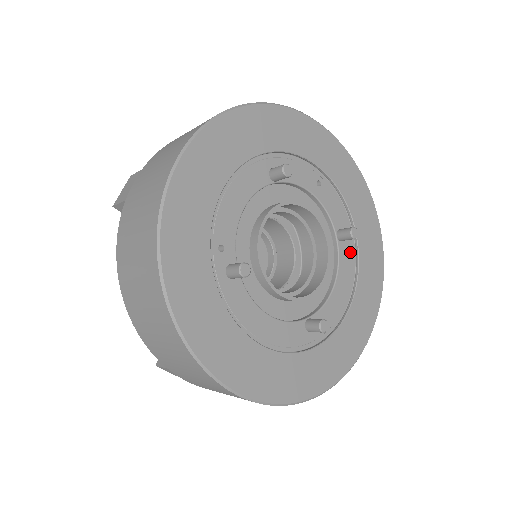
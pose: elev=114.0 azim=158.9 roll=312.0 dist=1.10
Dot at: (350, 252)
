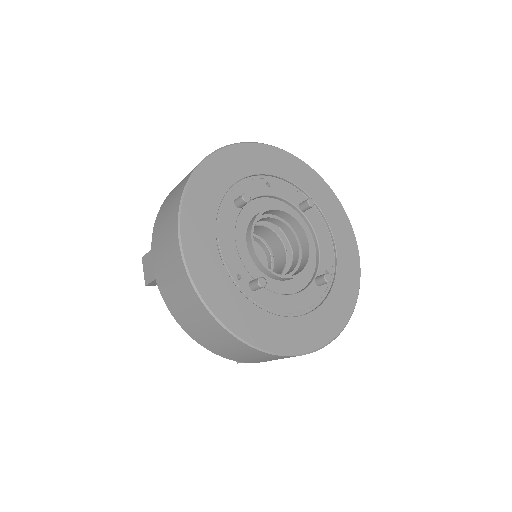
Dot at: (315, 214)
